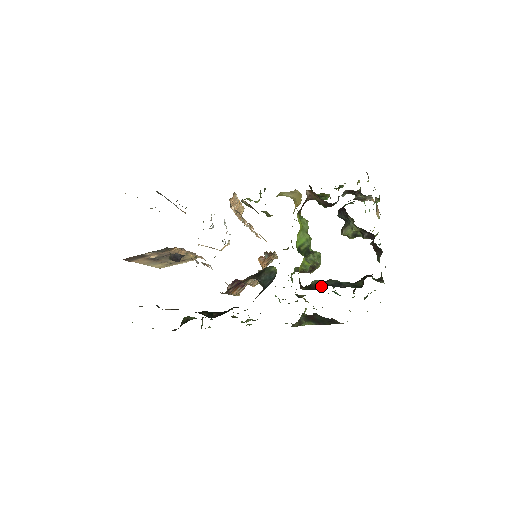
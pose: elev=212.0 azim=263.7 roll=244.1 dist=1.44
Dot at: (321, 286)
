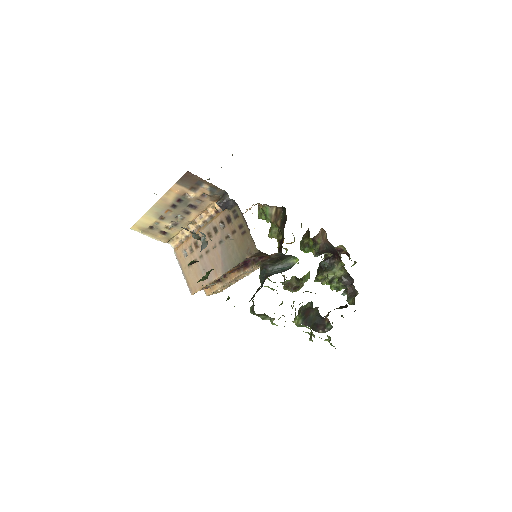
Dot at: occluded
